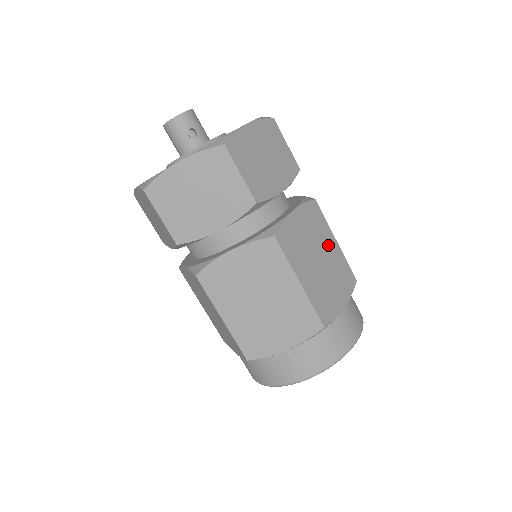
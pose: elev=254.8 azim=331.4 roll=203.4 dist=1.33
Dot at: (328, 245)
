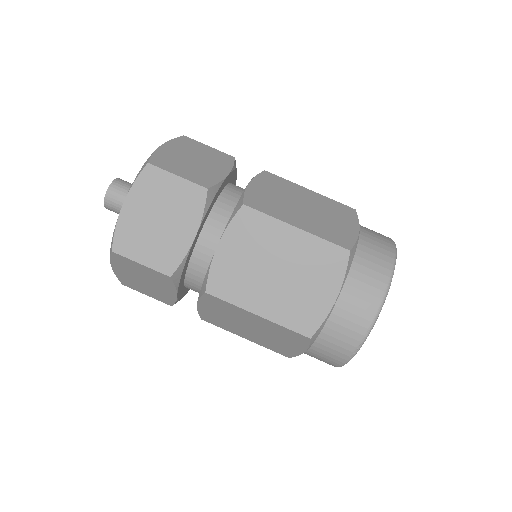
Dot at: occluded
